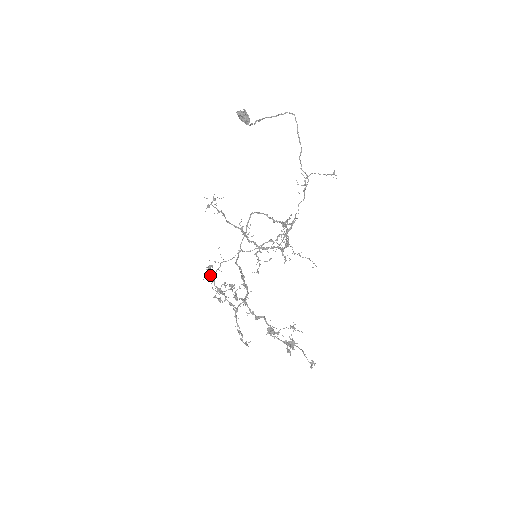
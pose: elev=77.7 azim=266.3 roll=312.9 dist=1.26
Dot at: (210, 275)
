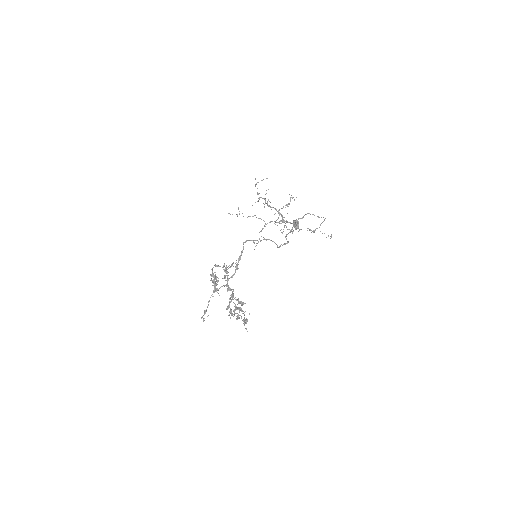
Dot at: (215, 276)
